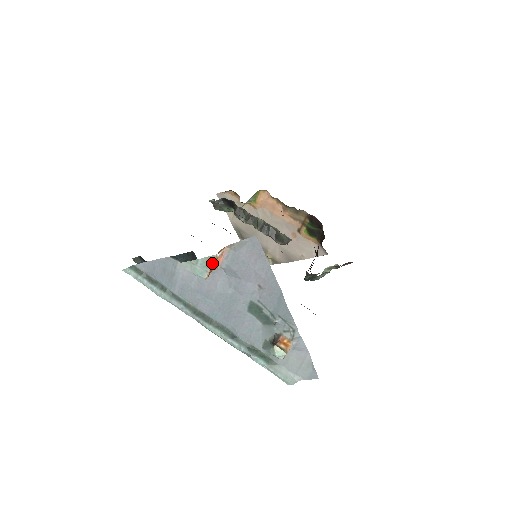
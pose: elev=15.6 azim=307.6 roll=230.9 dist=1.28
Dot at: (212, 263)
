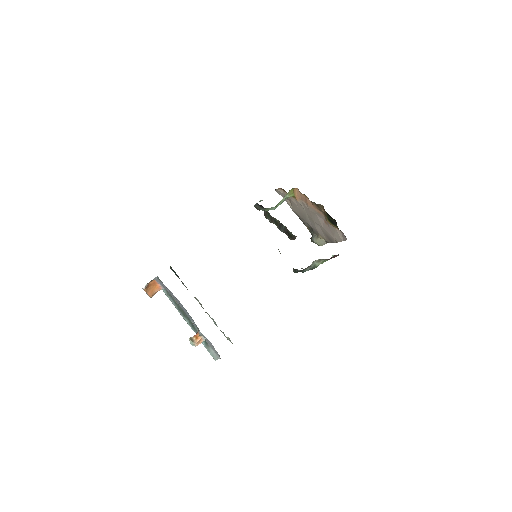
Dot at: (145, 291)
